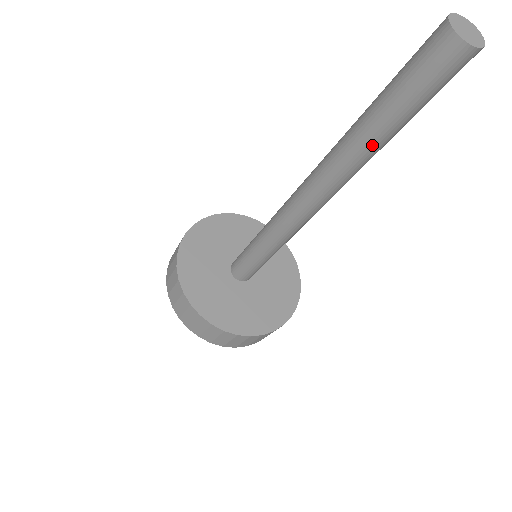
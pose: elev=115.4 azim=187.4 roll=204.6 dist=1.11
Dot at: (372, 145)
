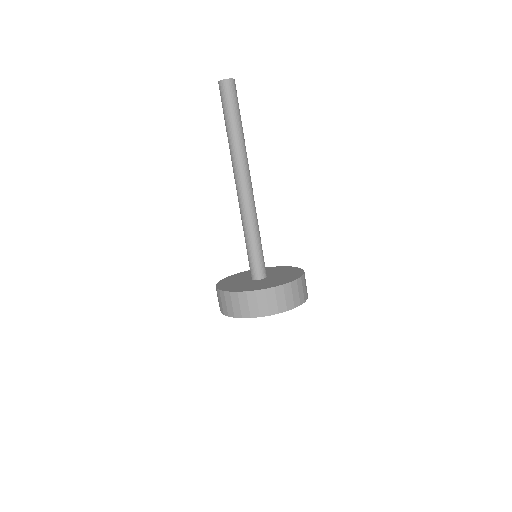
Dot at: (231, 136)
